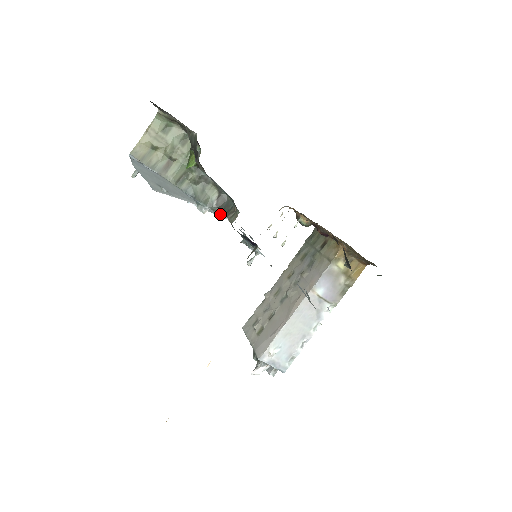
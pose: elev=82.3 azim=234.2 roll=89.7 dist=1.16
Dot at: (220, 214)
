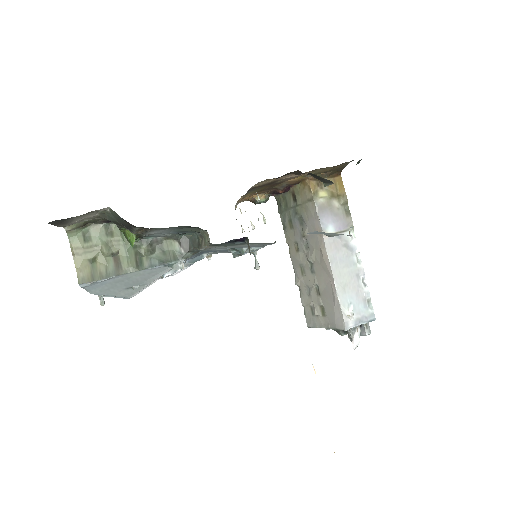
Dot at: (196, 259)
